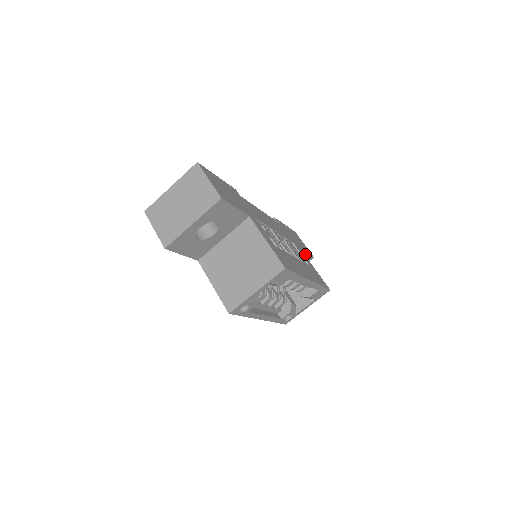
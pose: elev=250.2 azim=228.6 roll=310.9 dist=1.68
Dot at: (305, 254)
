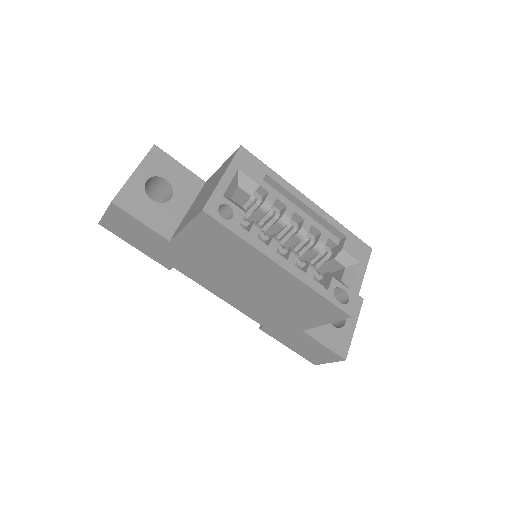
Dot at: occluded
